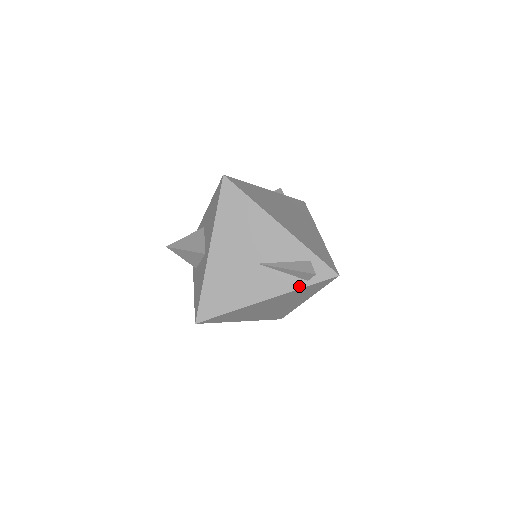
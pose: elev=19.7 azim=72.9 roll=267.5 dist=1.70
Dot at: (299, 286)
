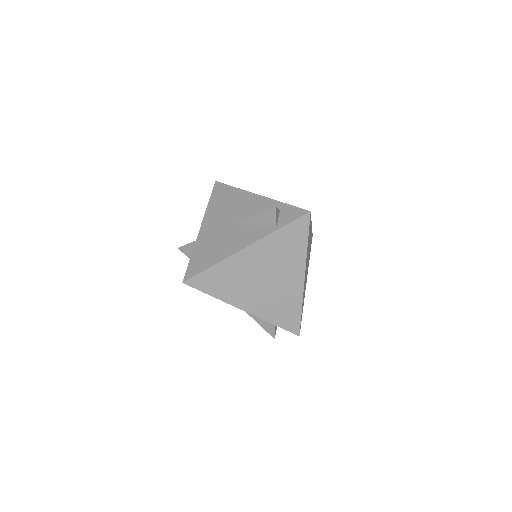
Dot at: occluded
